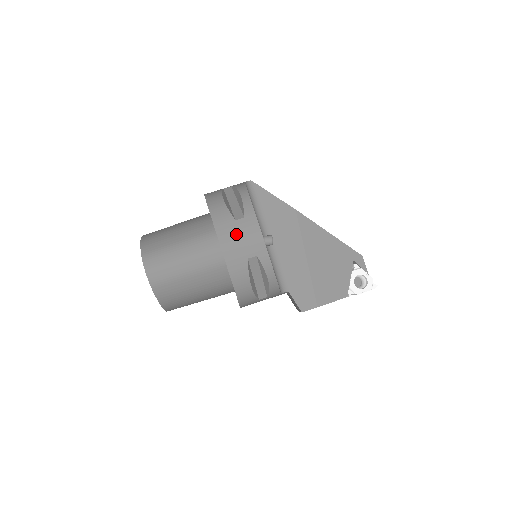
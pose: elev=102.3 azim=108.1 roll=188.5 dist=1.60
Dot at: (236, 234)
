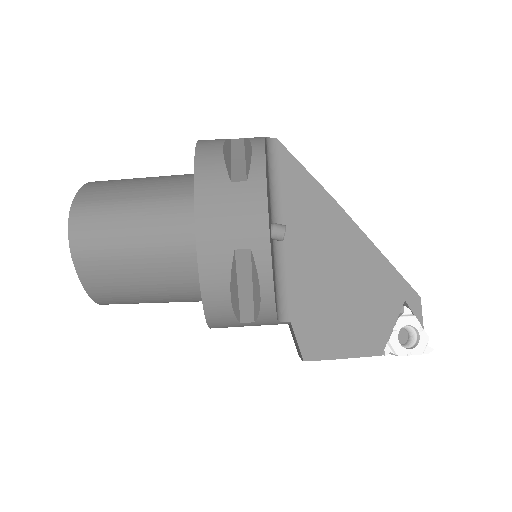
Dot at: (226, 204)
